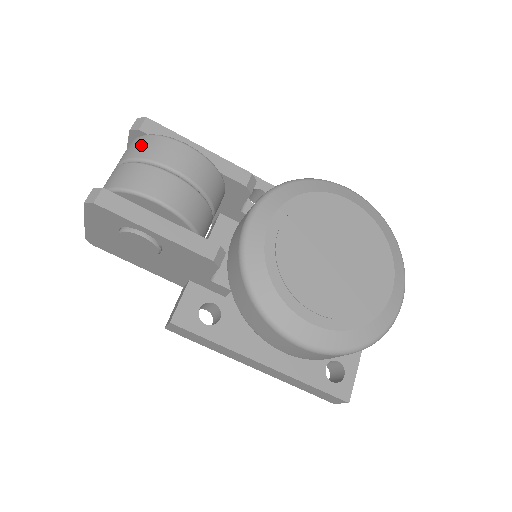
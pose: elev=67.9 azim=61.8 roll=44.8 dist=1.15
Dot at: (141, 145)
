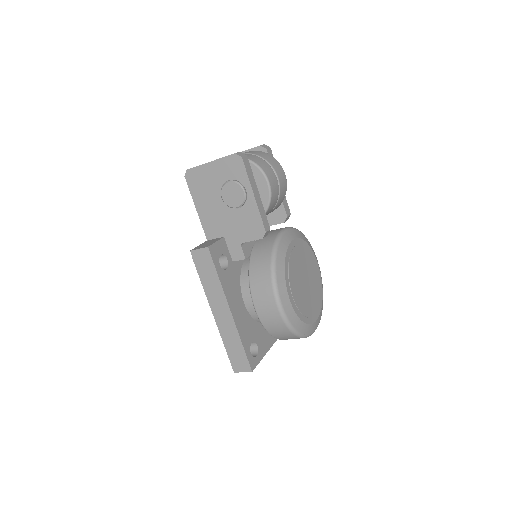
Dot at: (267, 156)
